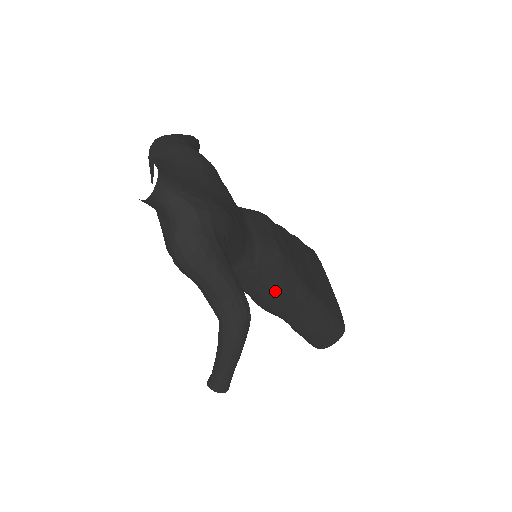
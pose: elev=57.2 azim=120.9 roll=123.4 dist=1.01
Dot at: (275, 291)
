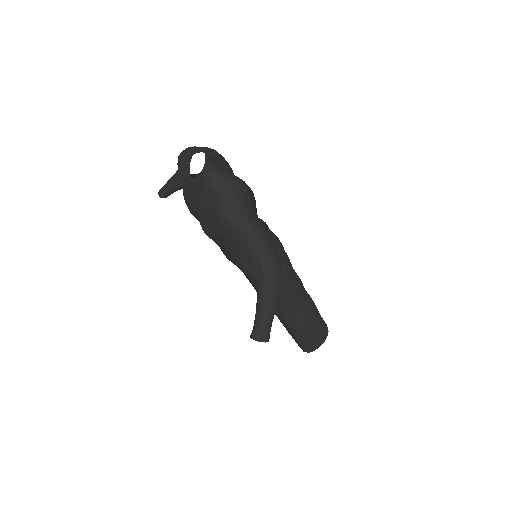
Dot at: occluded
